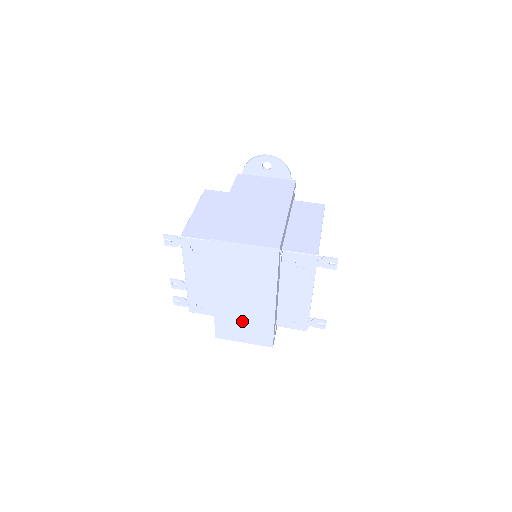
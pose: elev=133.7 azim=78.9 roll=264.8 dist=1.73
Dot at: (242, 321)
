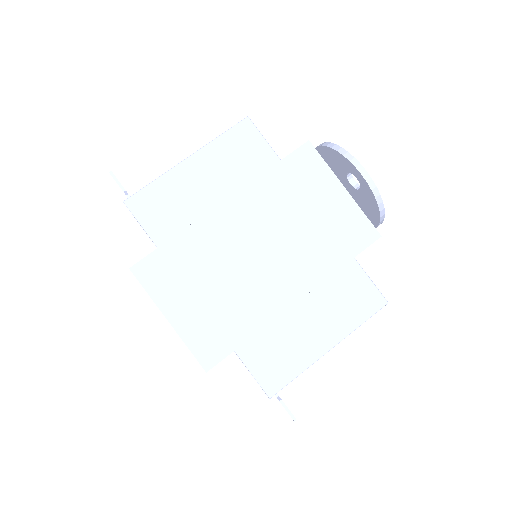
Dot at: occluded
